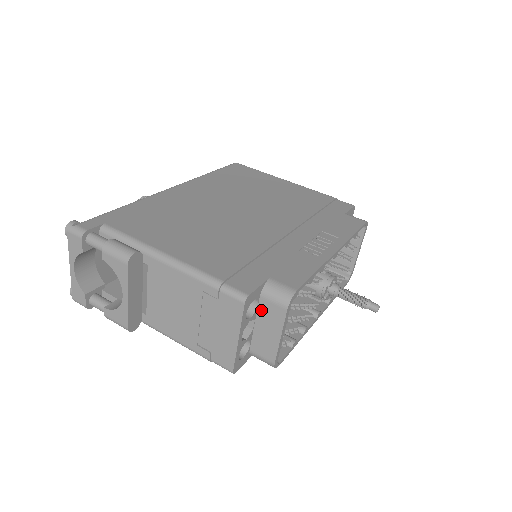
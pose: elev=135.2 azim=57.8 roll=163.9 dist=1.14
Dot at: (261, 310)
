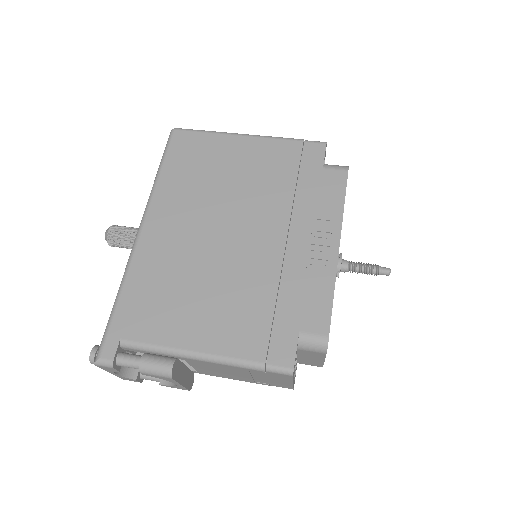
Dot at: (301, 353)
